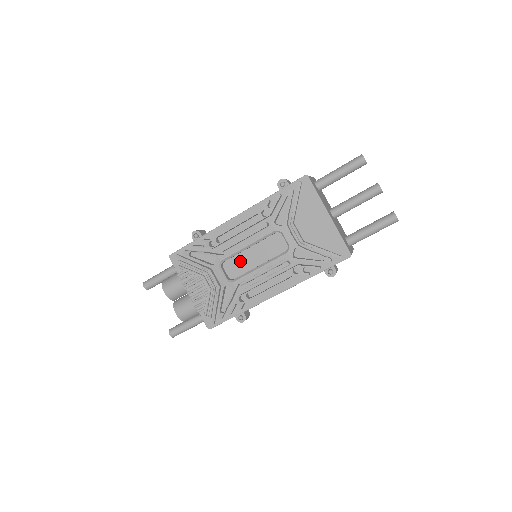
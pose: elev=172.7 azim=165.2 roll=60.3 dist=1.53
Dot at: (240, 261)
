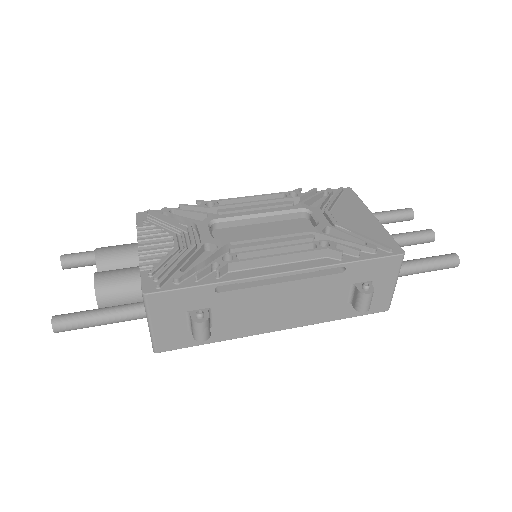
Dot at: (239, 232)
